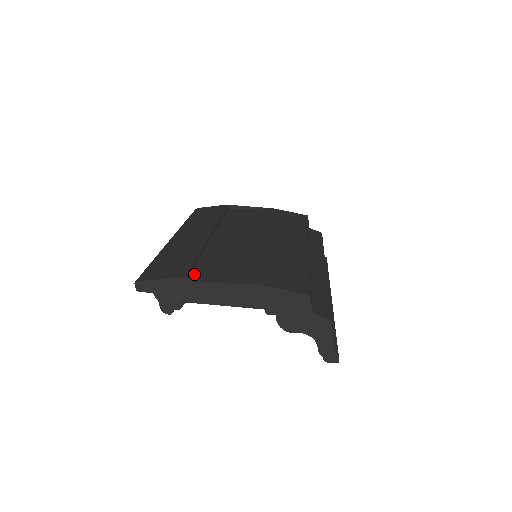
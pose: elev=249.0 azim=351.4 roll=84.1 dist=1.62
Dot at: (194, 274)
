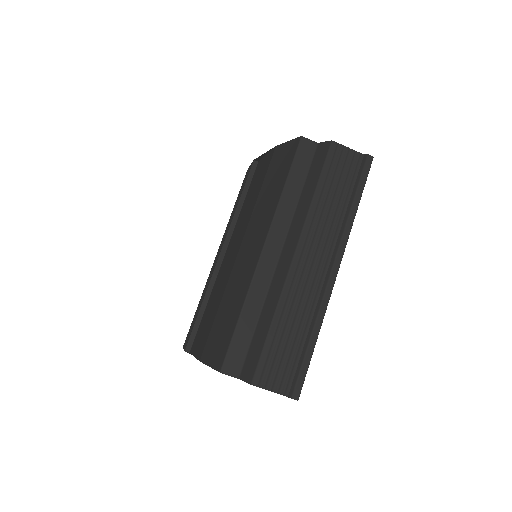
Dot at: (195, 337)
